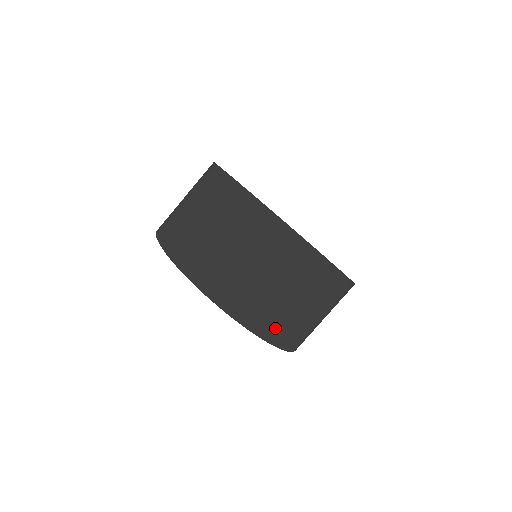
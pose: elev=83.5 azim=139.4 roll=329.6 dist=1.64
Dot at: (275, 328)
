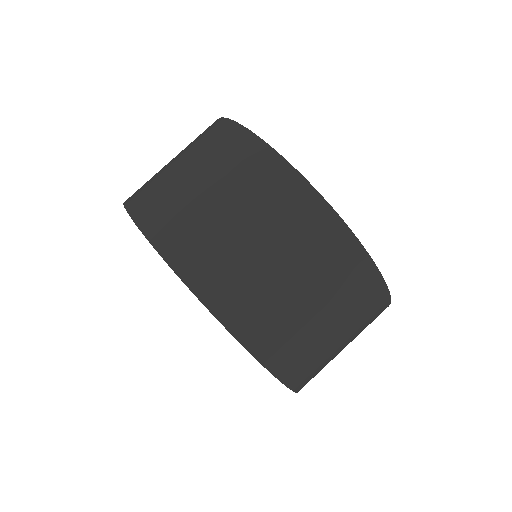
Dot at: (174, 232)
